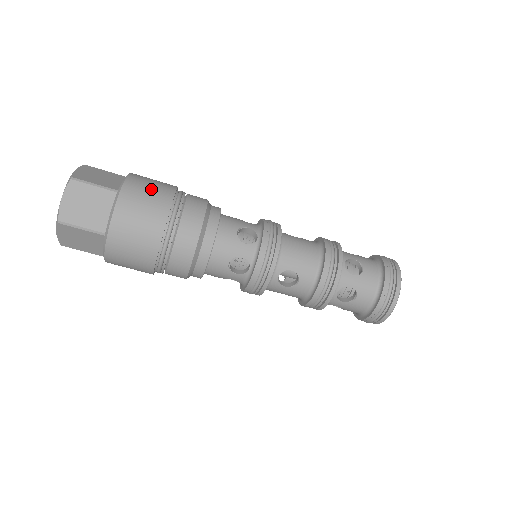
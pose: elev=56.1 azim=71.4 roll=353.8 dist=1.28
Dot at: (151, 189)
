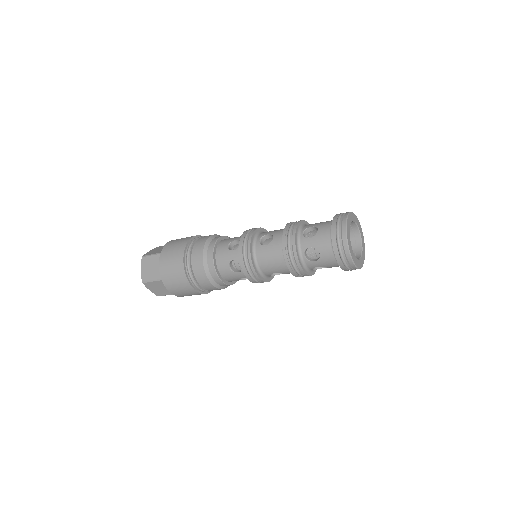
Dot at: (173, 272)
